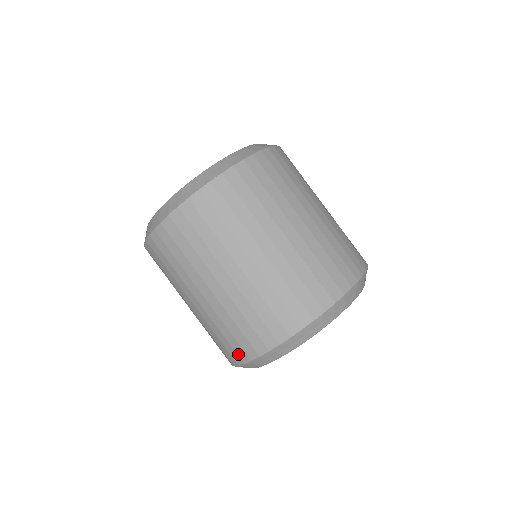
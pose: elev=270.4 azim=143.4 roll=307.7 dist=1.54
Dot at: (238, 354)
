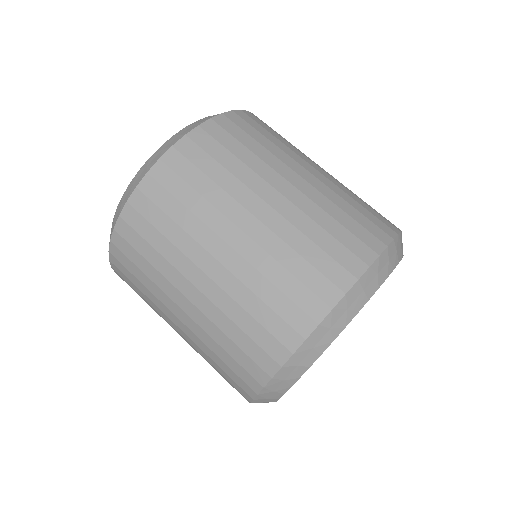
Dot at: occluded
